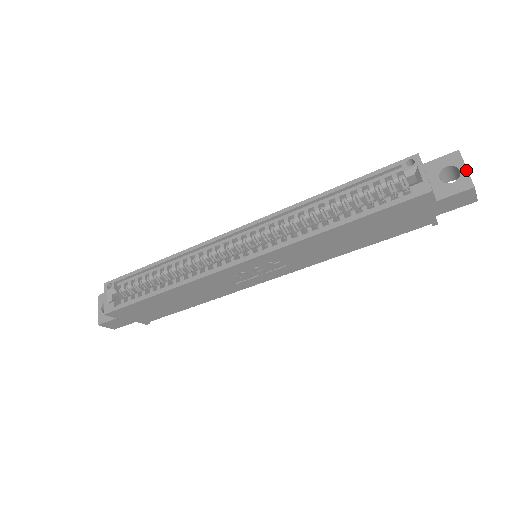
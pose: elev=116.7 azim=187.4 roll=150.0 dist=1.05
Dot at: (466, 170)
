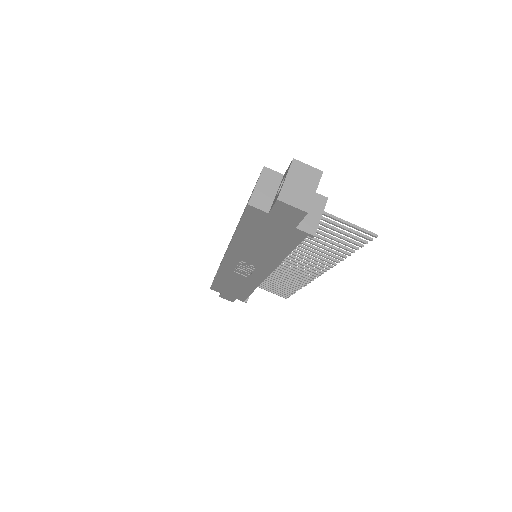
Dot at: (284, 181)
